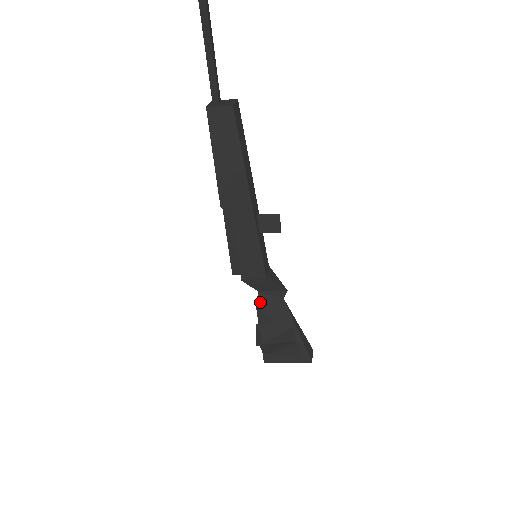
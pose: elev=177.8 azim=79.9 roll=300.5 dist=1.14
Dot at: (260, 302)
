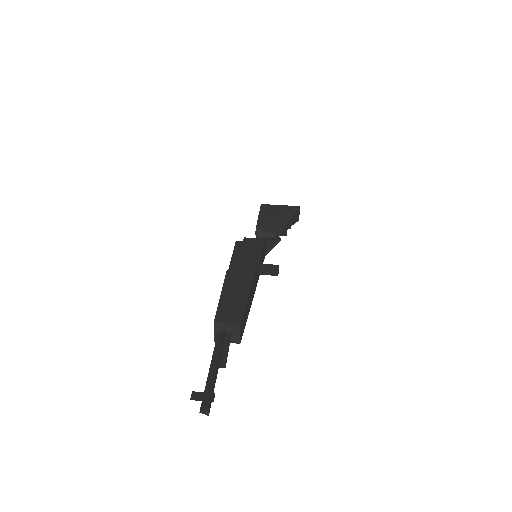
Dot at: occluded
